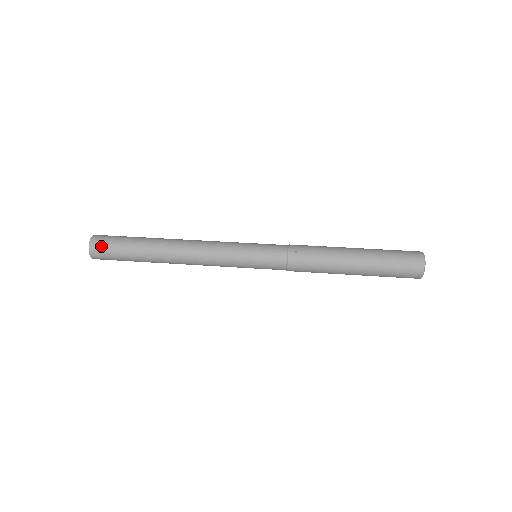
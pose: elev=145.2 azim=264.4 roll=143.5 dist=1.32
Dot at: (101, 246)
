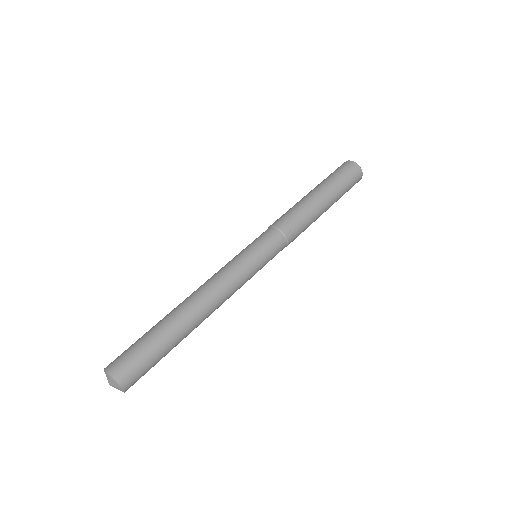
Dot at: (133, 375)
